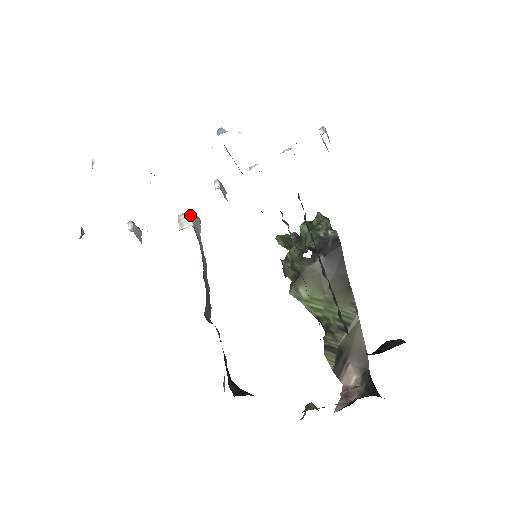
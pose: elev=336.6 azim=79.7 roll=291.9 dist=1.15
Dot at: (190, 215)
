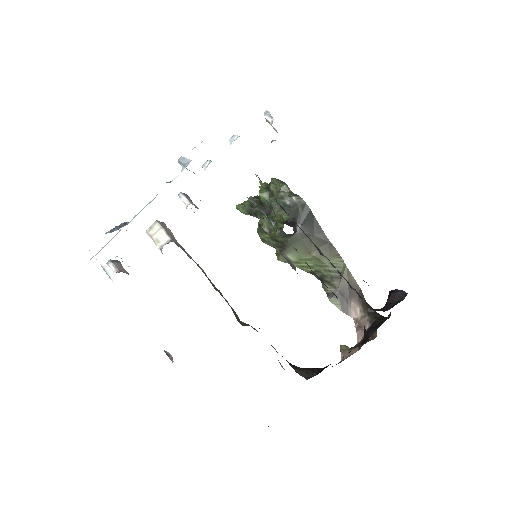
Dot at: (160, 228)
